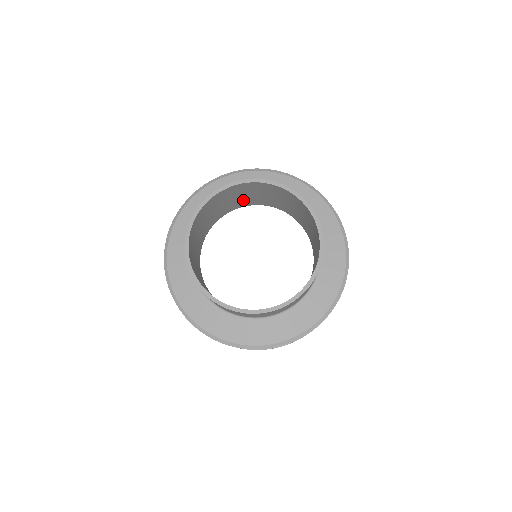
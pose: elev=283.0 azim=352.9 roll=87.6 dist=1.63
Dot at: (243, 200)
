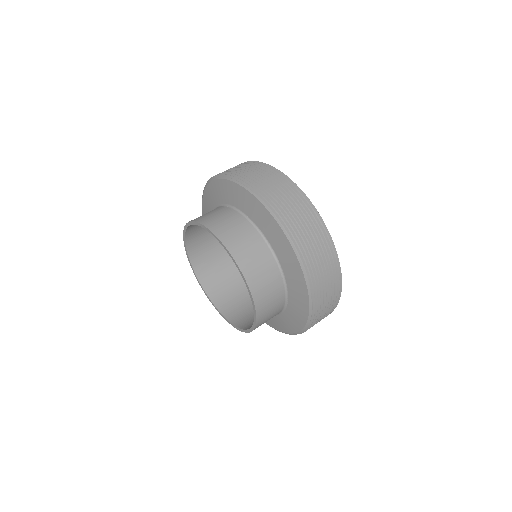
Dot at: occluded
